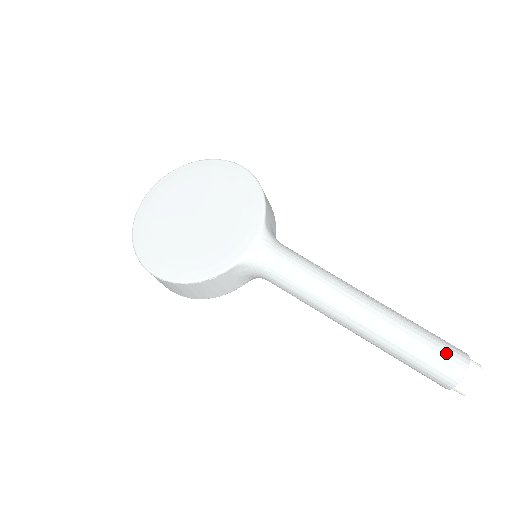
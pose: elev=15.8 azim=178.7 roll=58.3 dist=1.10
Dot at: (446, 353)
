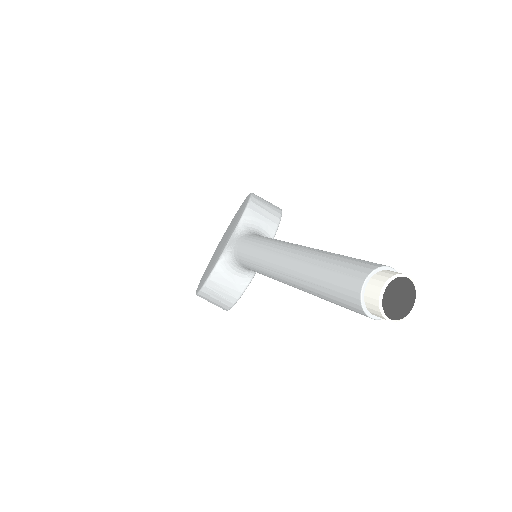
Dot at: (347, 270)
